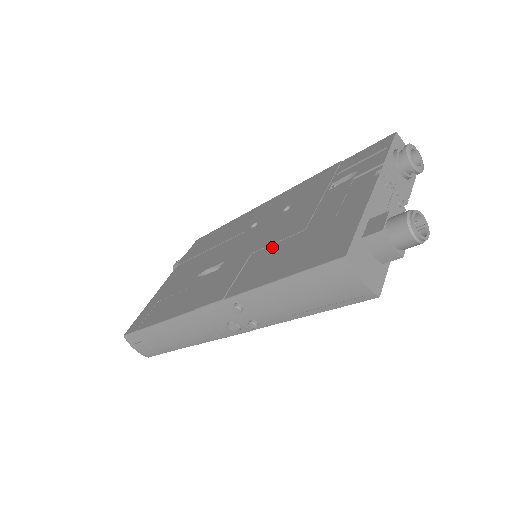
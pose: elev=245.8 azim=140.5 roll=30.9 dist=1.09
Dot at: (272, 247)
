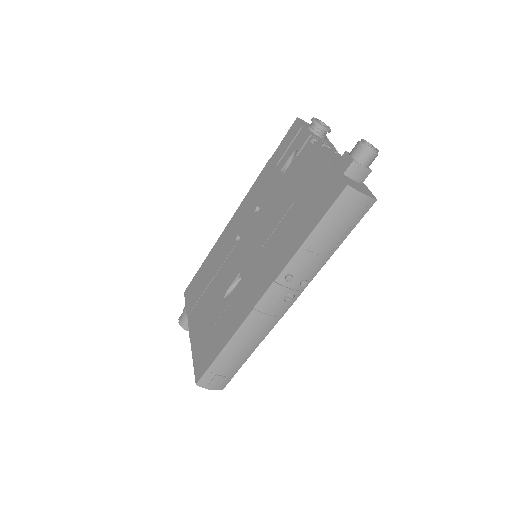
Dot at: (277, 230)
